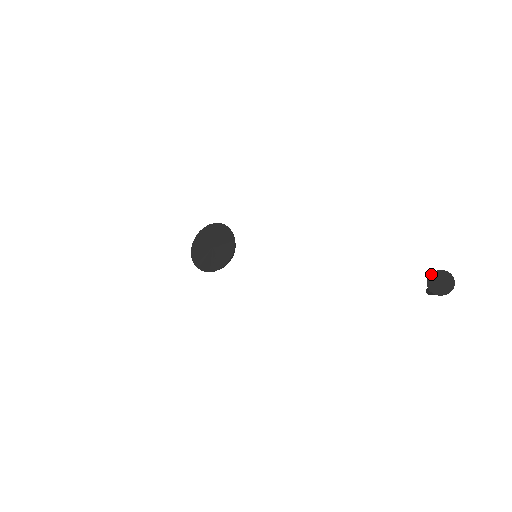
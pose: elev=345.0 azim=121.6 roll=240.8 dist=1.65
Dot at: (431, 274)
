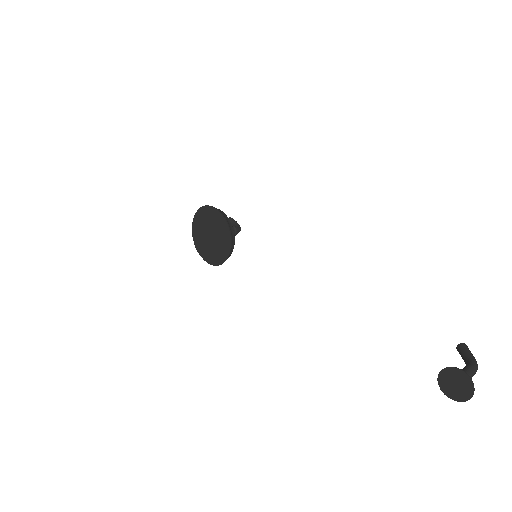
Dot at: (445, 369)
